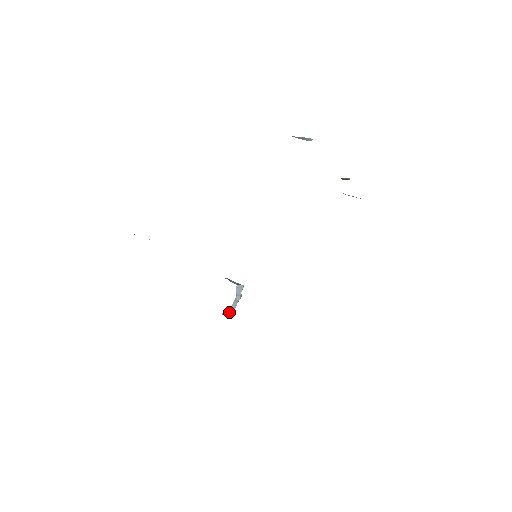
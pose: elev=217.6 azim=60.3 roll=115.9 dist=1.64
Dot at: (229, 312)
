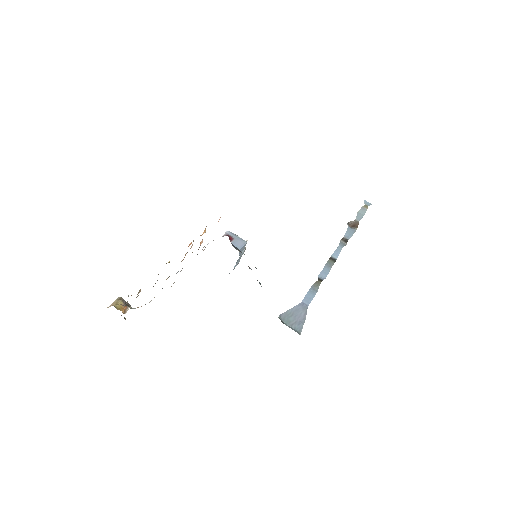
Dot at: (235, 266)
